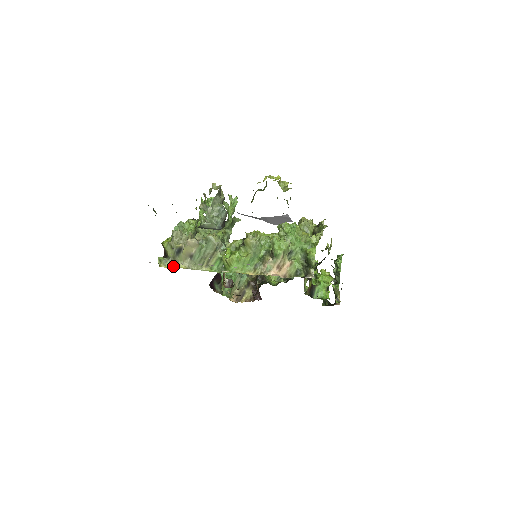
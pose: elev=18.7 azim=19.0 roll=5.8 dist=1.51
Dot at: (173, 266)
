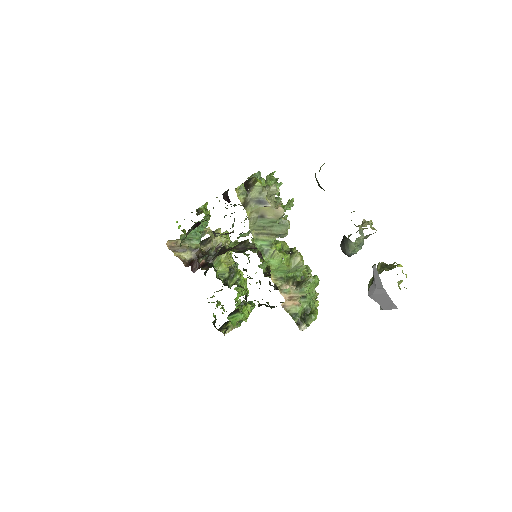
Dot at: (243, 204)
